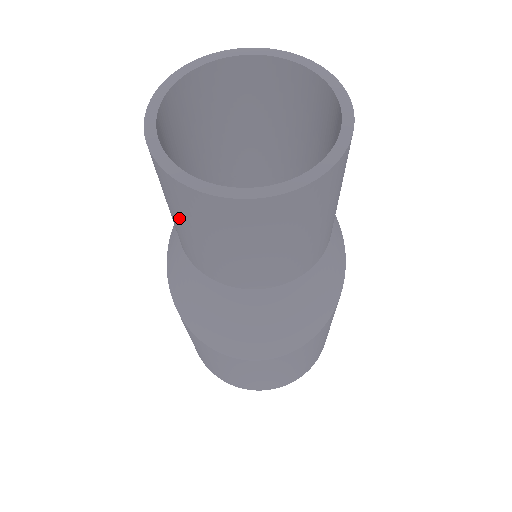
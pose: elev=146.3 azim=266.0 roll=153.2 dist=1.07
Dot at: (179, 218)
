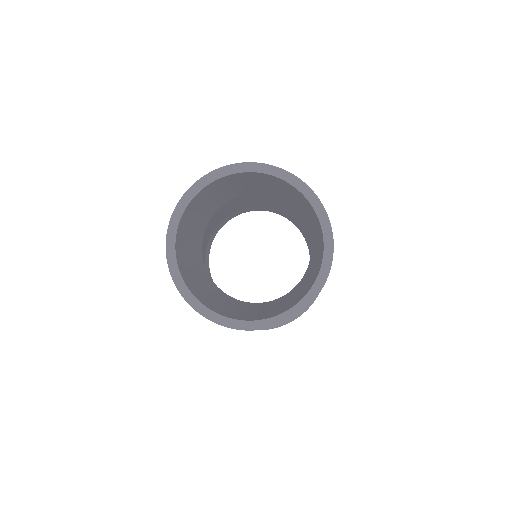
Dot at: occluded
